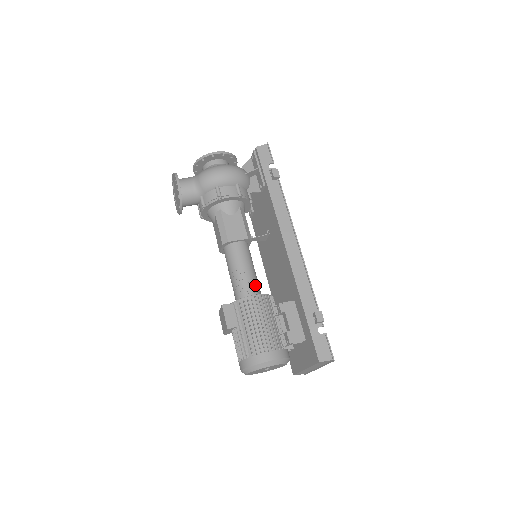
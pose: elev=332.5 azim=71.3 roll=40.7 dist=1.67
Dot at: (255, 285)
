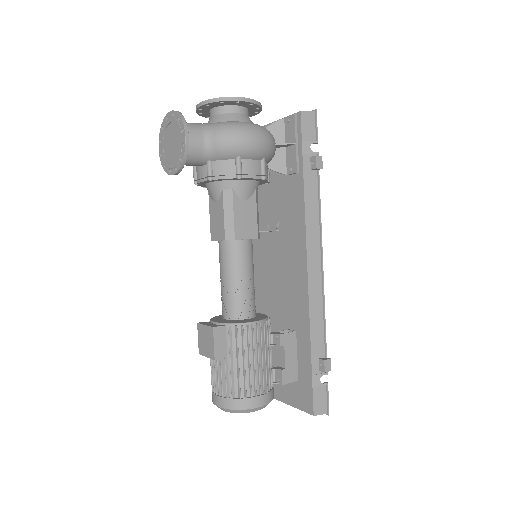
Dot at: (254, 302)
